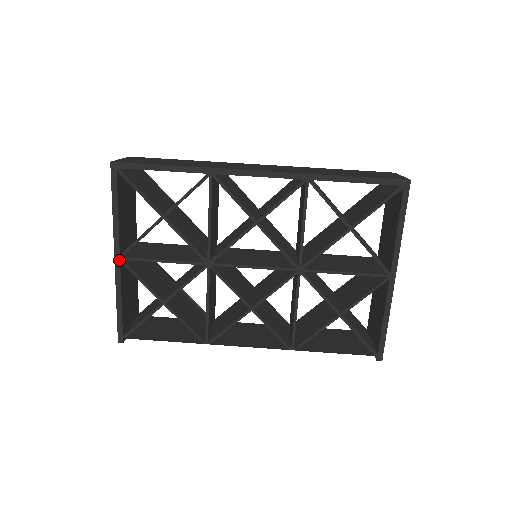
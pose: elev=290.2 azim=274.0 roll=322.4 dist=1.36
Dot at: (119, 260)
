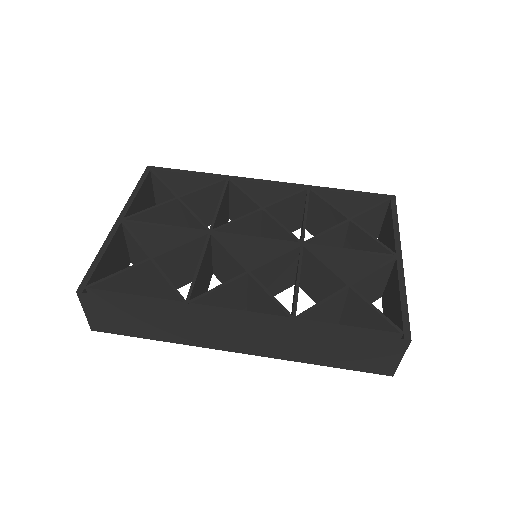
Dot at: (121, 221)
